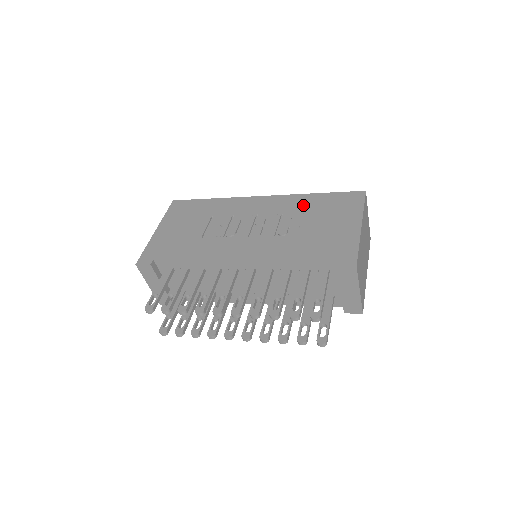
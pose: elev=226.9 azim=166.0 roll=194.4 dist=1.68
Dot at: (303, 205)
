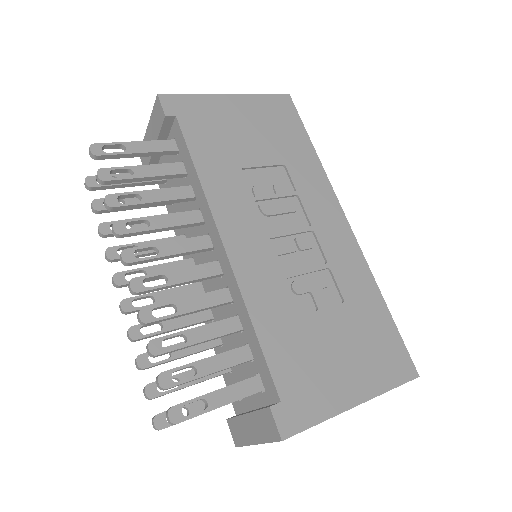
Dot at: (357, 293)
